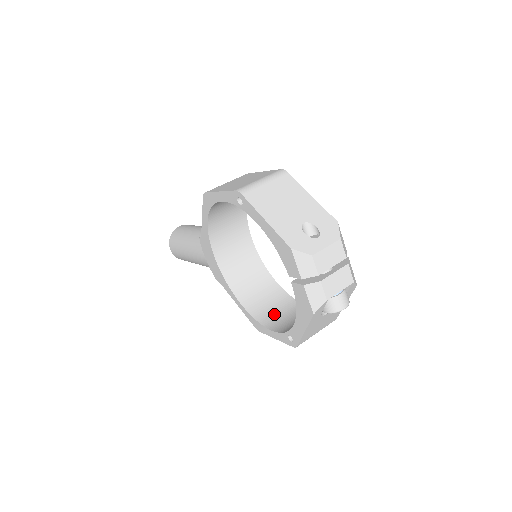
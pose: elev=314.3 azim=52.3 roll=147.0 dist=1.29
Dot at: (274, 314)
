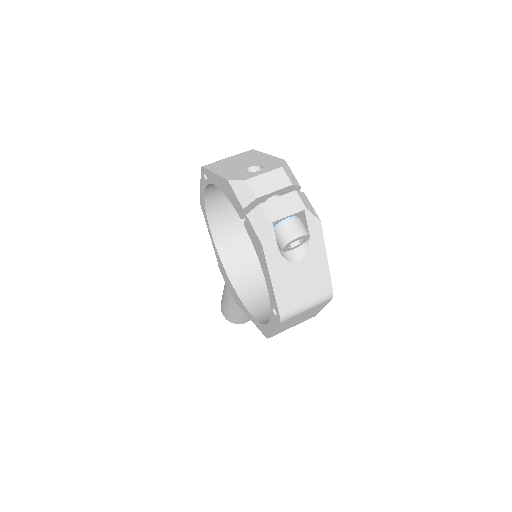
Dot at: occluded
